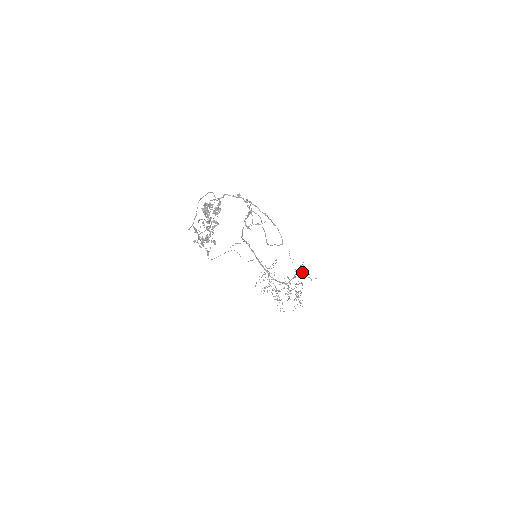
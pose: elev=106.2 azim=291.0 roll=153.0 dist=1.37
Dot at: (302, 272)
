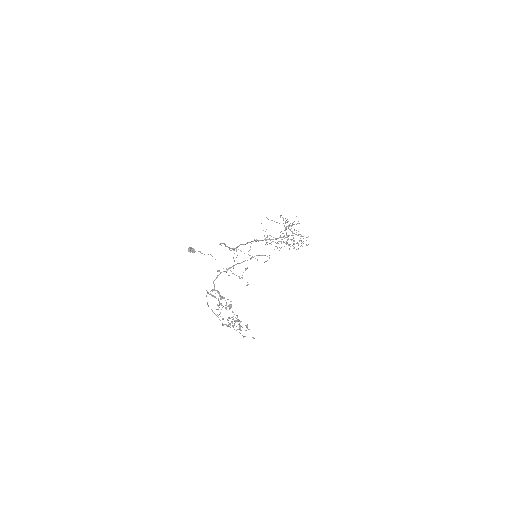
Dot at: occluded
